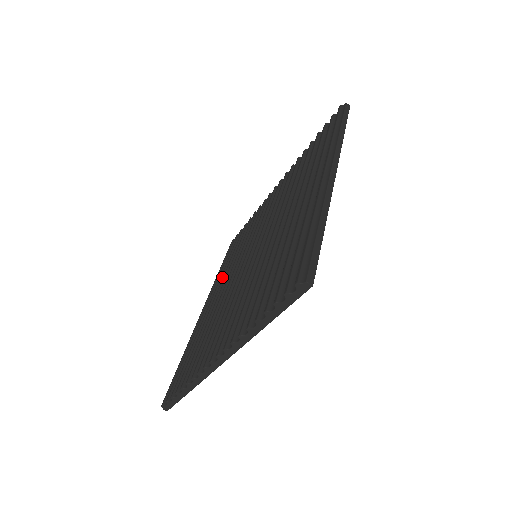
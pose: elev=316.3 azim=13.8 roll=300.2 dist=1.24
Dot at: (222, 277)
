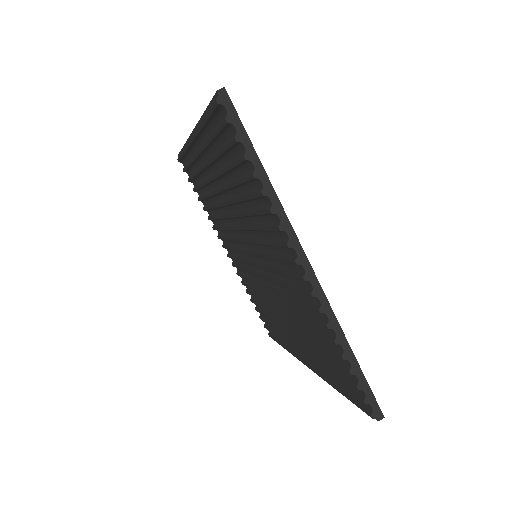
Dot at: (283, 333)
